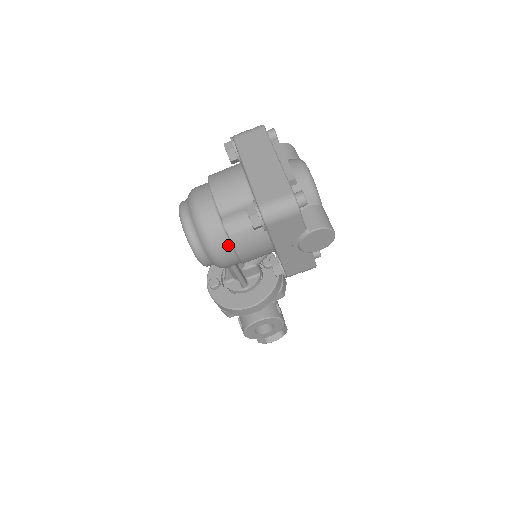
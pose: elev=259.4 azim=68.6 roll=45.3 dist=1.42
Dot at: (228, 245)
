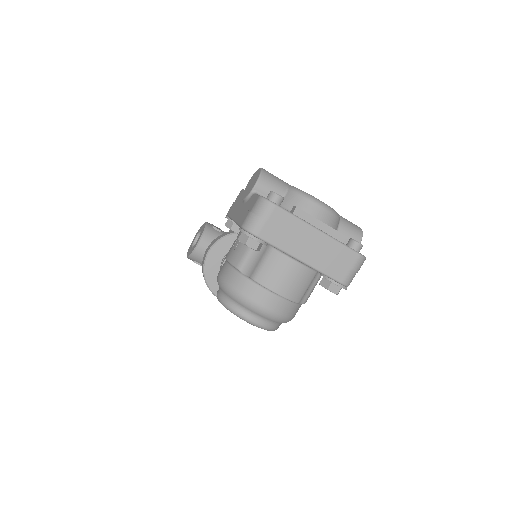
Dot at: occluded
